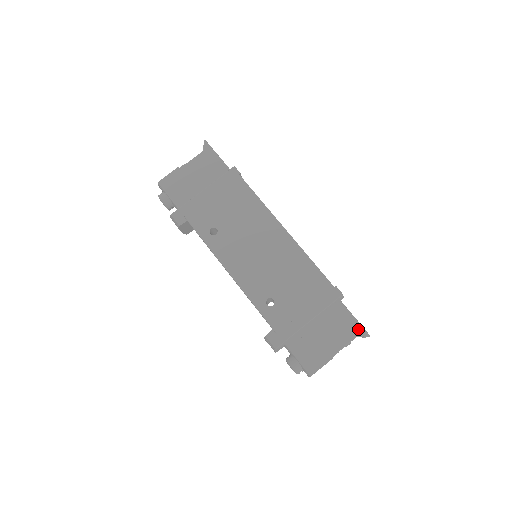
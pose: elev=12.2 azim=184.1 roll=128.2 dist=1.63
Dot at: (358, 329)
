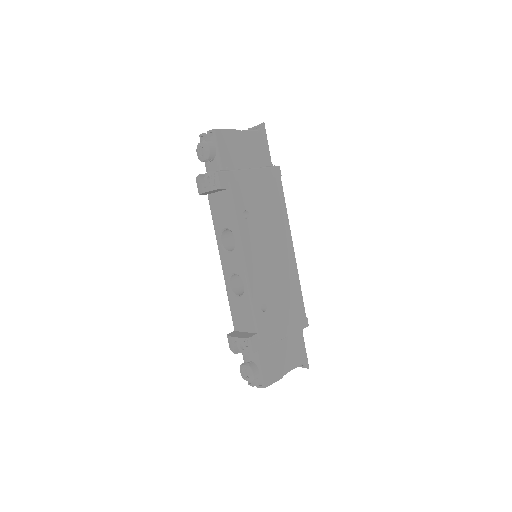
Dot at: (305, 359)
